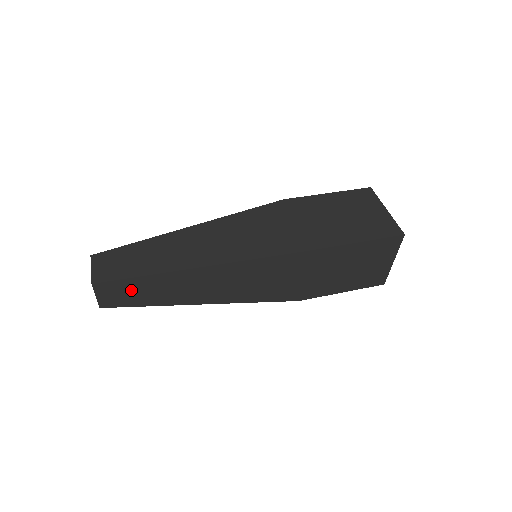
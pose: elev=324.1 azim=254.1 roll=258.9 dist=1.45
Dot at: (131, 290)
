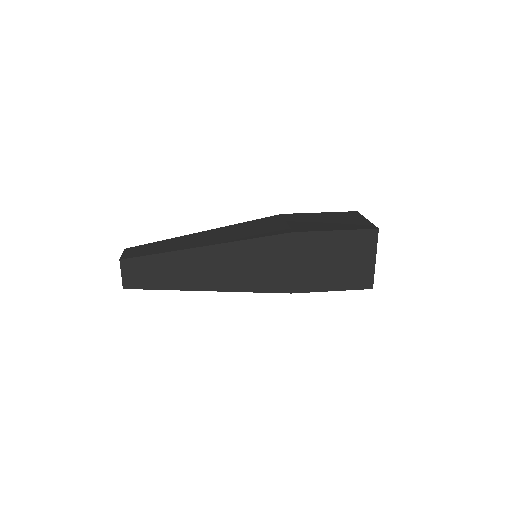
Dot at: (149, 269)
